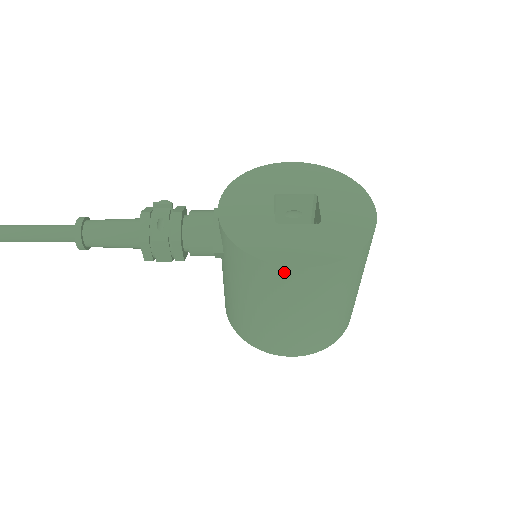
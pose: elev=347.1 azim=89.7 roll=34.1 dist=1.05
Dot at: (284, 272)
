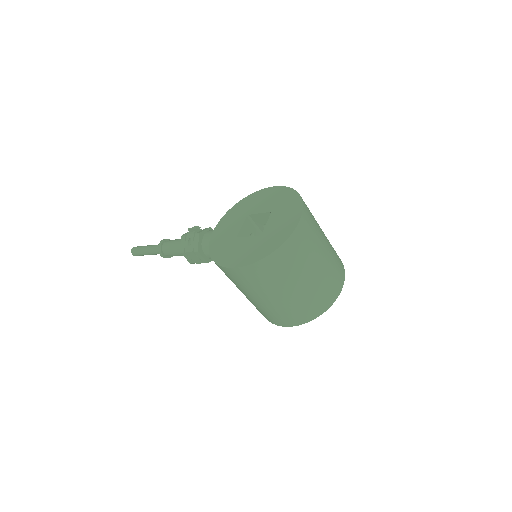
Dot at: (228, 271)
